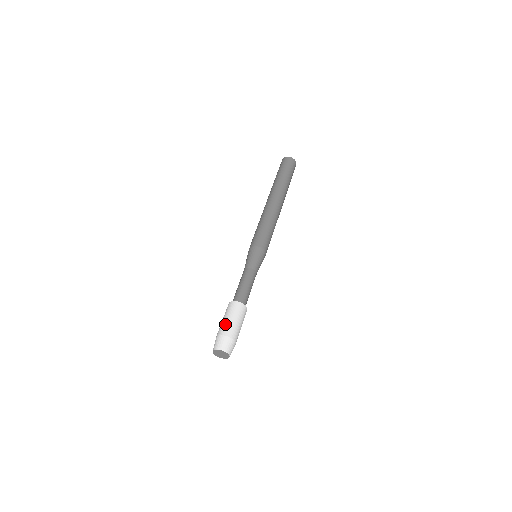
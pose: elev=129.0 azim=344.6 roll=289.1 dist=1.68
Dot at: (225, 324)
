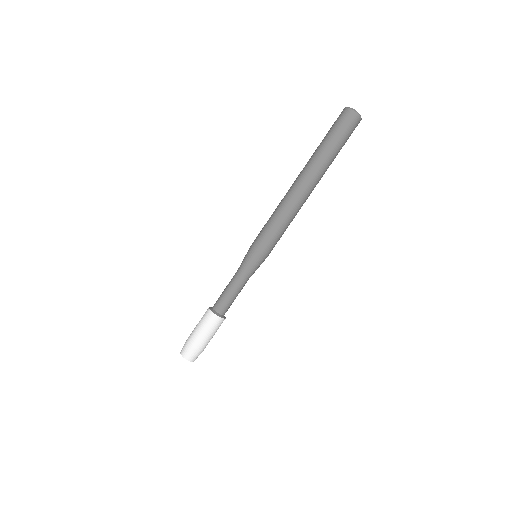
Dot at: (202, 339)
